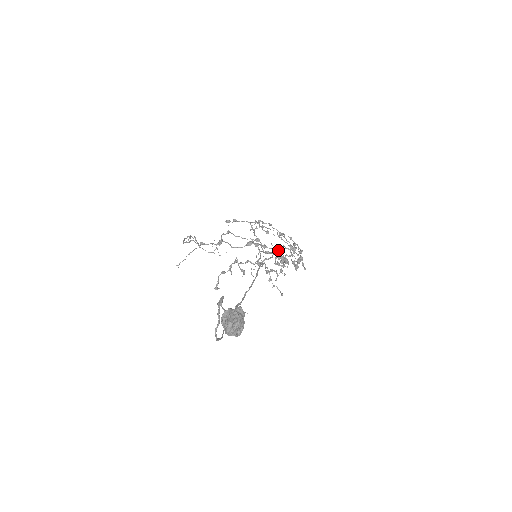
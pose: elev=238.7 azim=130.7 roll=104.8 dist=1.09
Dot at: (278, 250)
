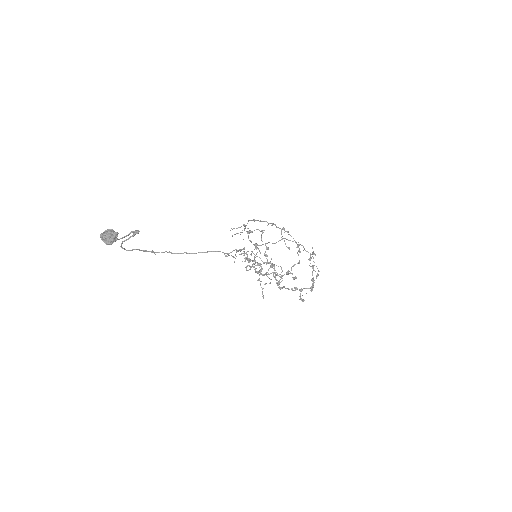
Dot at: (272, 264)
